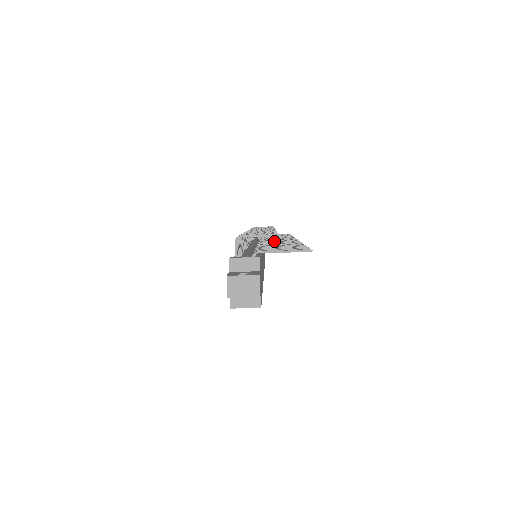
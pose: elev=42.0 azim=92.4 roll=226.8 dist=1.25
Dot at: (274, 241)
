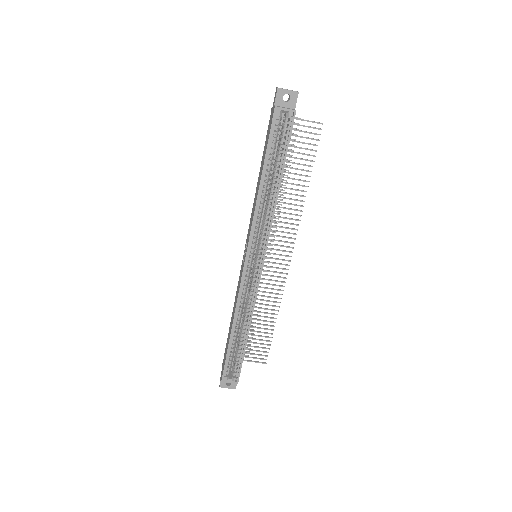
Dot at: (276, 230)
